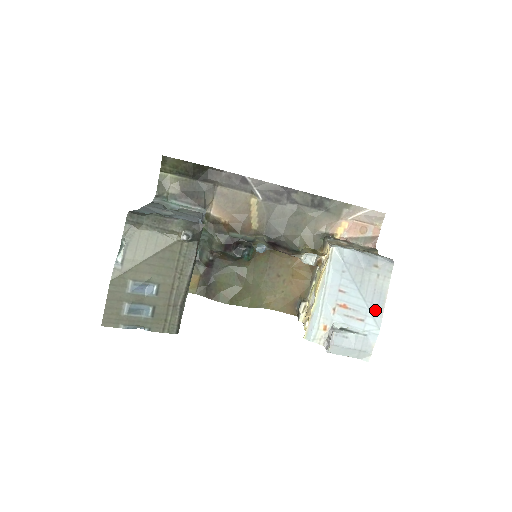
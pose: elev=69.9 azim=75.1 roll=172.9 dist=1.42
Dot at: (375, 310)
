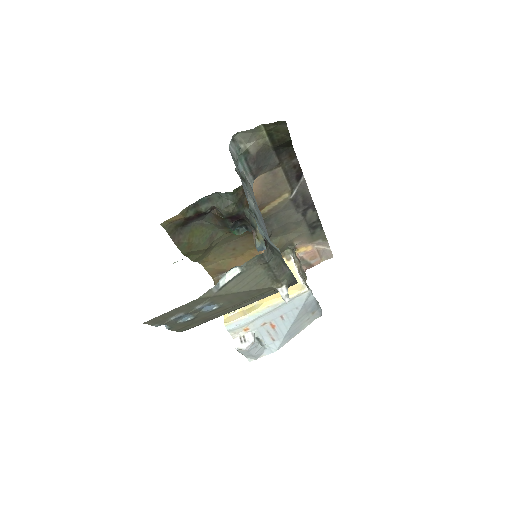
Dot at: (287, 339)
